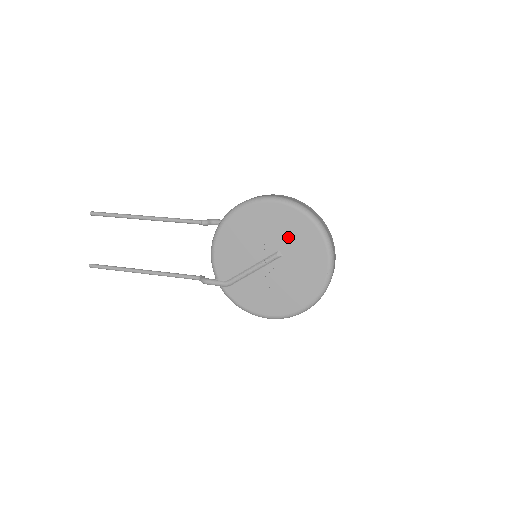
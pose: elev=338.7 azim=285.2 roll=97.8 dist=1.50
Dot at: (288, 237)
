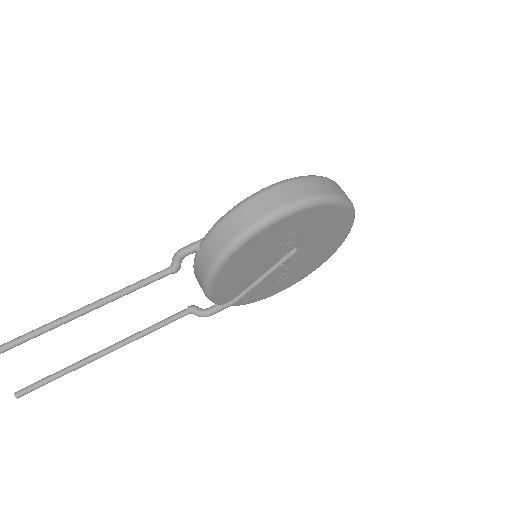
Dot at: (308, 232)
